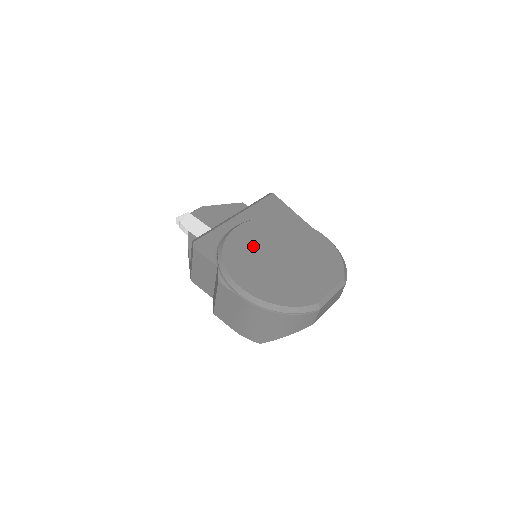
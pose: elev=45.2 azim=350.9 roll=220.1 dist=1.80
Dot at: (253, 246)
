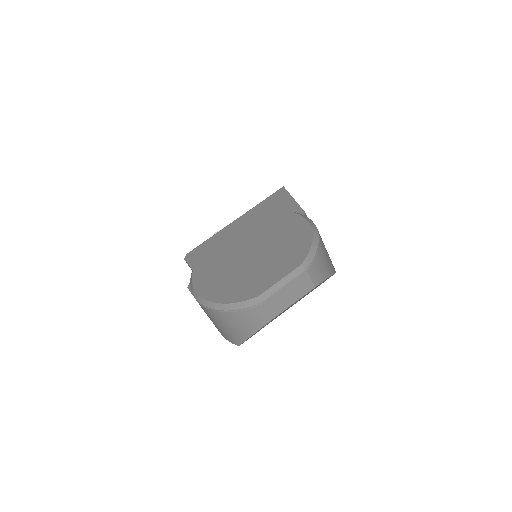
Dot at: (227, 247)
